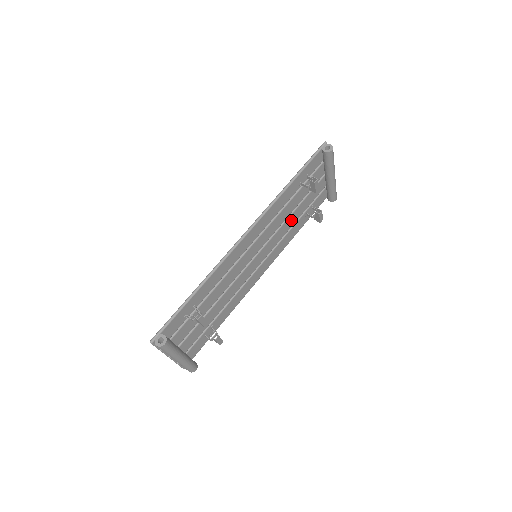
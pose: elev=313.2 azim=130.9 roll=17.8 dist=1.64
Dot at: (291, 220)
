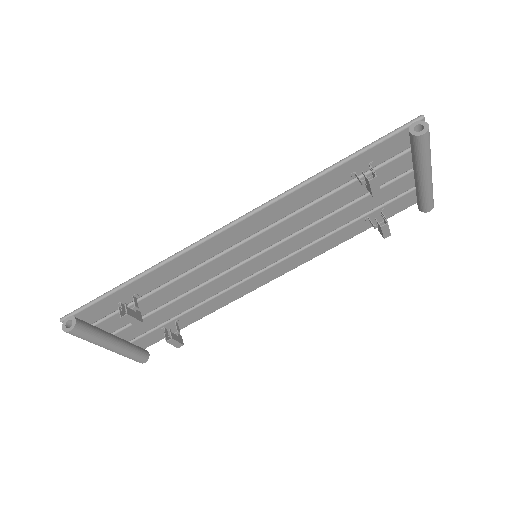
Dot at: (333, 221)
